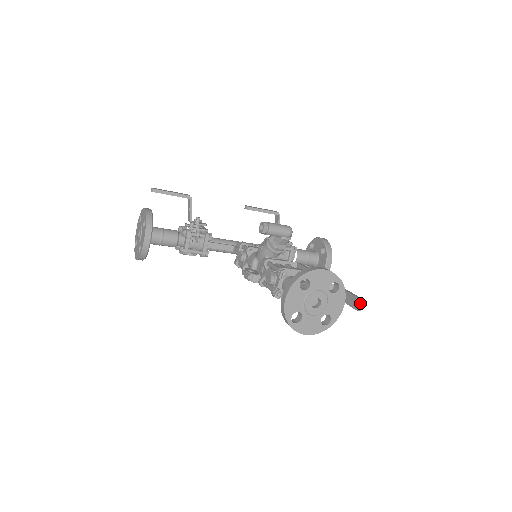
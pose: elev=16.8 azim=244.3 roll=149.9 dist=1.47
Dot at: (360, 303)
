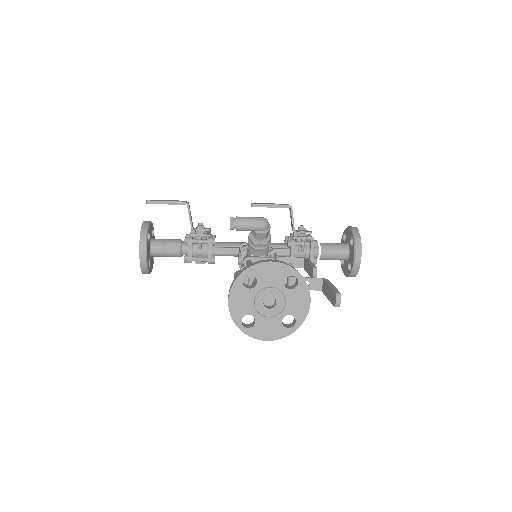
Dot at: (336, 298)
